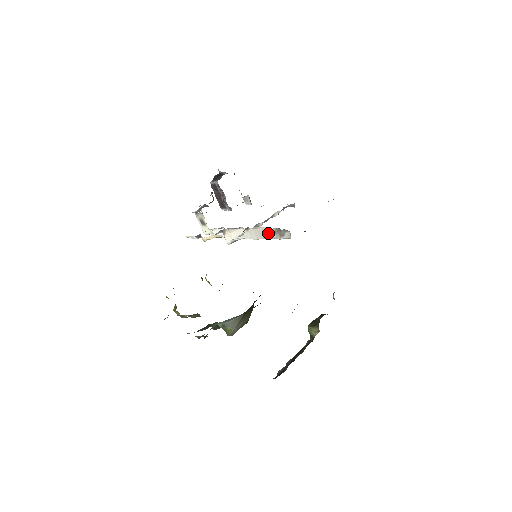
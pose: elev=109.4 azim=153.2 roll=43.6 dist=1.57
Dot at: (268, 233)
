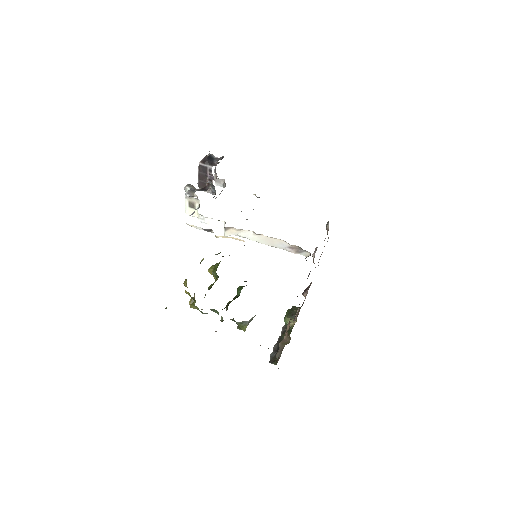
Dot at: (283, 245)
